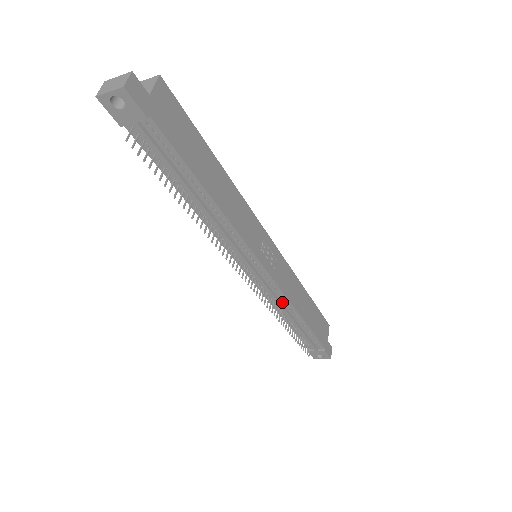
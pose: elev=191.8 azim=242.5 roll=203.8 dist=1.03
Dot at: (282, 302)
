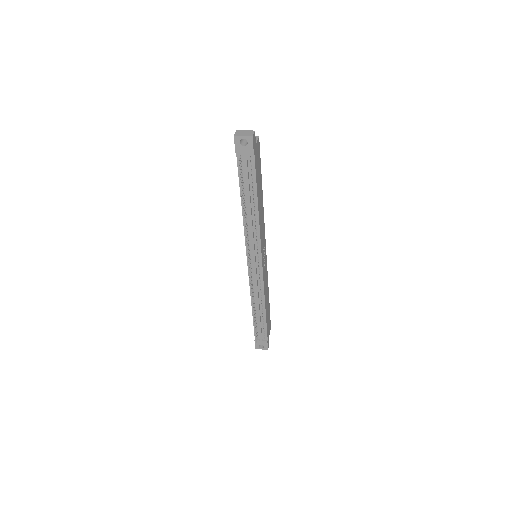
Dot at: (259, 293)
